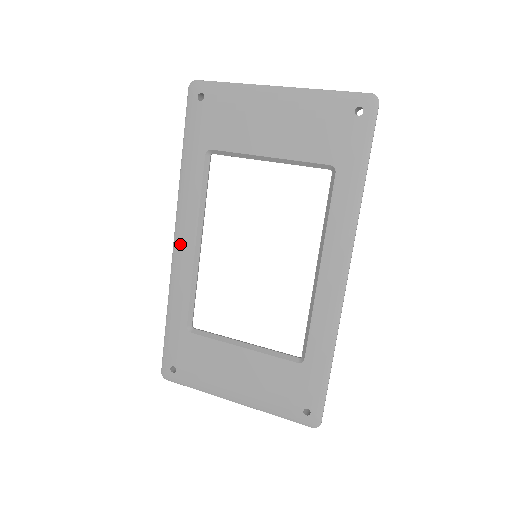
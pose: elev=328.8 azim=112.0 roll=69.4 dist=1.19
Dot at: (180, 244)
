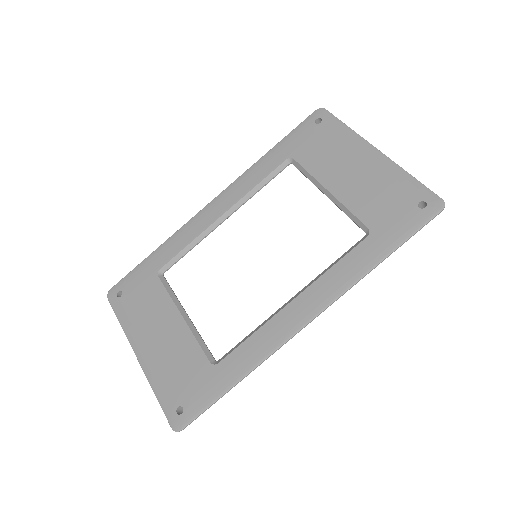
Dot at: (212, 207)
